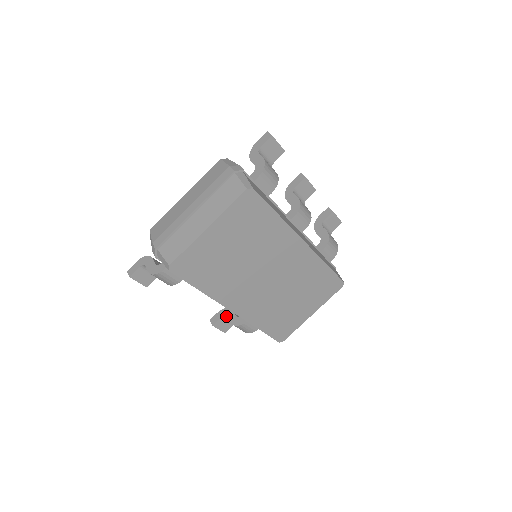
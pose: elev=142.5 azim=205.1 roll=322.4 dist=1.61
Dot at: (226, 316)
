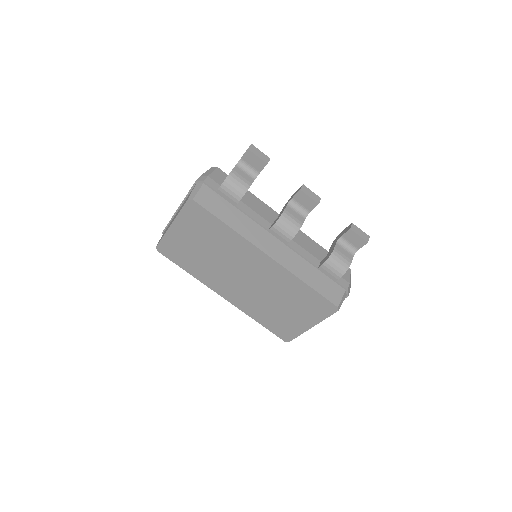
Dot at: occluded
